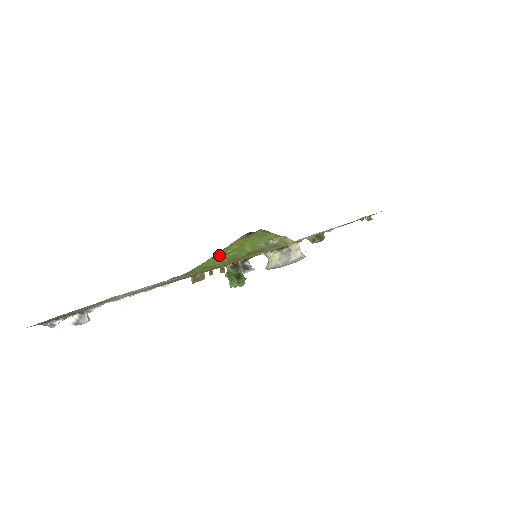
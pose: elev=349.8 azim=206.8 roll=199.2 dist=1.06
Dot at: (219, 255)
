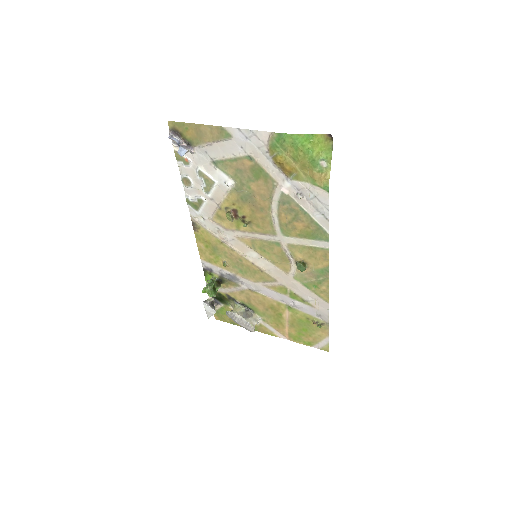
Dot at: (307, 138)
